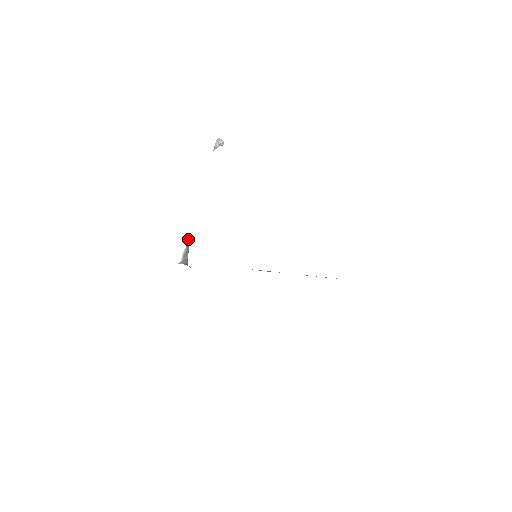
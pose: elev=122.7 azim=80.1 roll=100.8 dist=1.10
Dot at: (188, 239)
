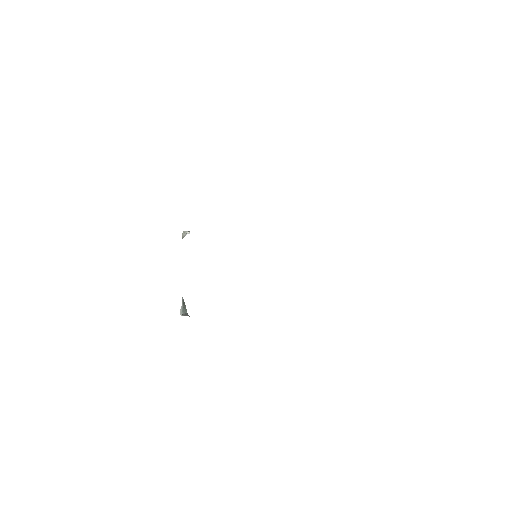
Dot at: (182, 299)
